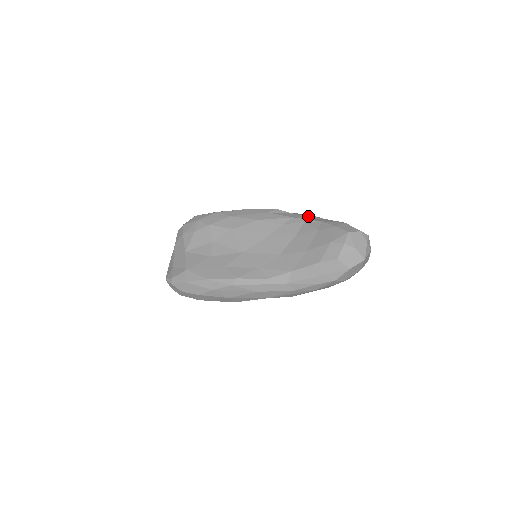
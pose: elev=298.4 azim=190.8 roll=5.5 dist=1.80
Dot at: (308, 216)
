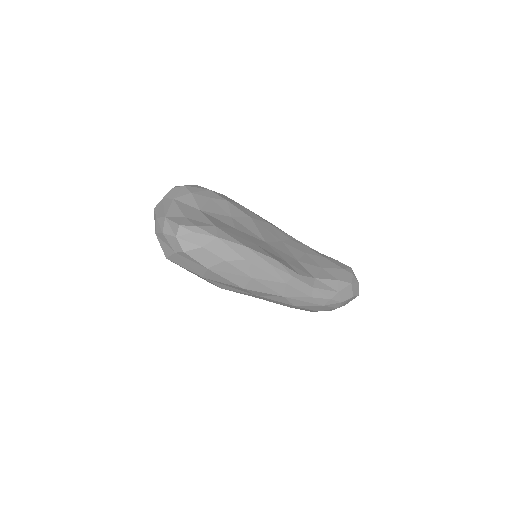
Dot at: occluded
